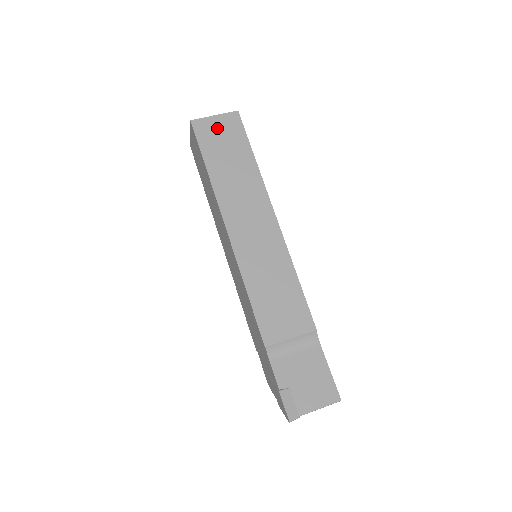
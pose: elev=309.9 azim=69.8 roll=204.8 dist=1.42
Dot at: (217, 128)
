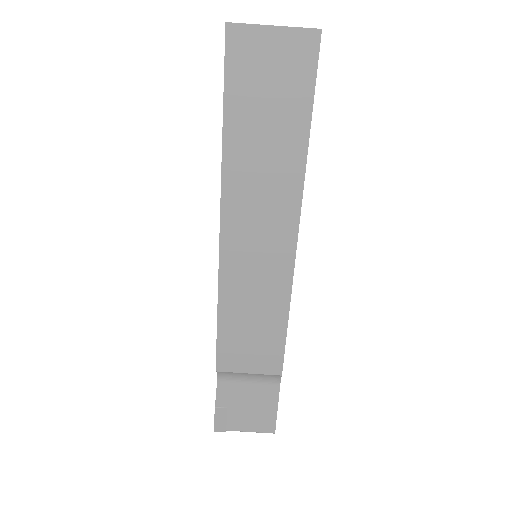
Dot at: (268, 56)
